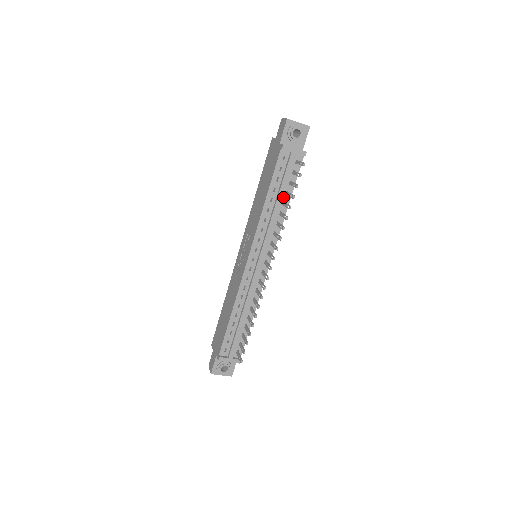
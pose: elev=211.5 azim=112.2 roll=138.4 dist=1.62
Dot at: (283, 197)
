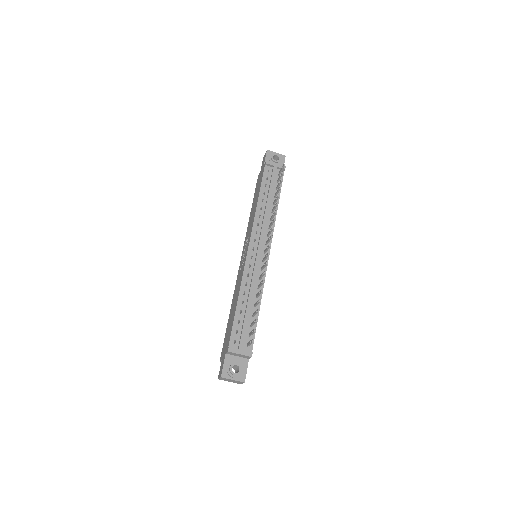
Dot at: (272, 199)
